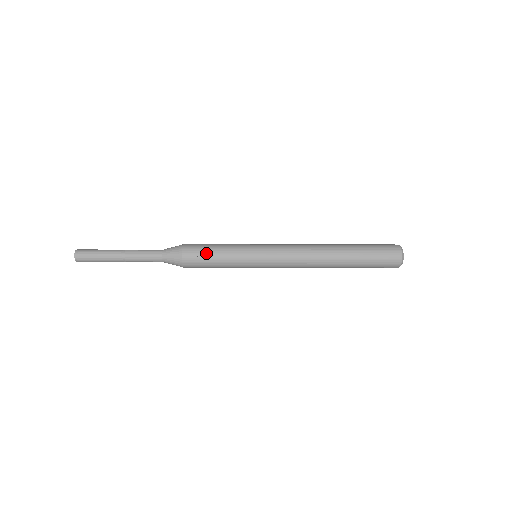
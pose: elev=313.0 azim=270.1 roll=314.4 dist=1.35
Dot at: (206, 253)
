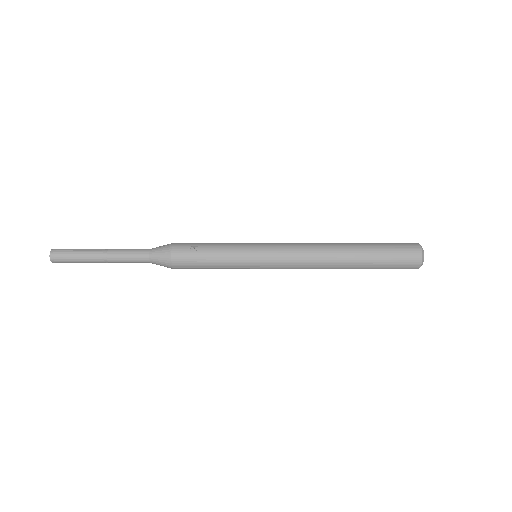
Dot at: (200, 246)
